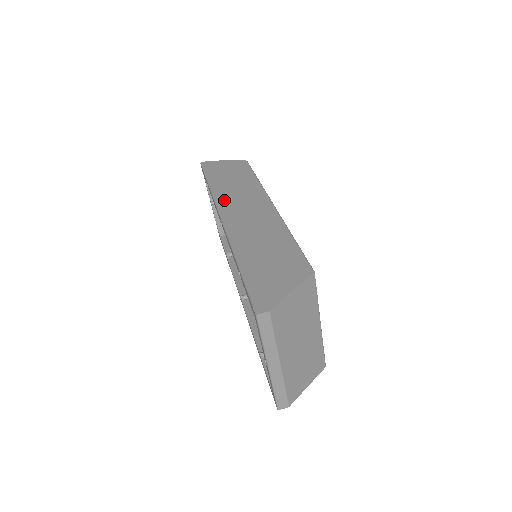
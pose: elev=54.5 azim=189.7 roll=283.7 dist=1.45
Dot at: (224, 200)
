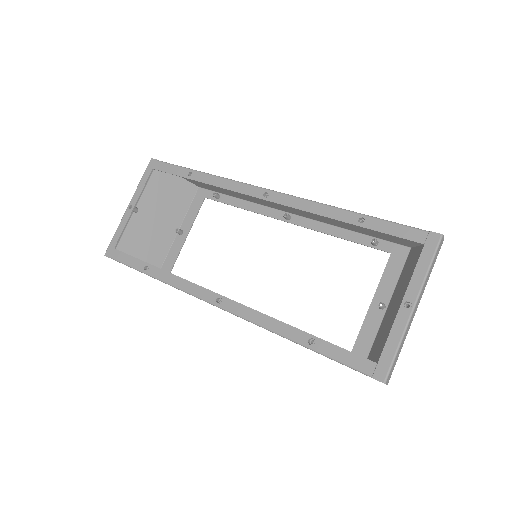
Dot at: occluded
